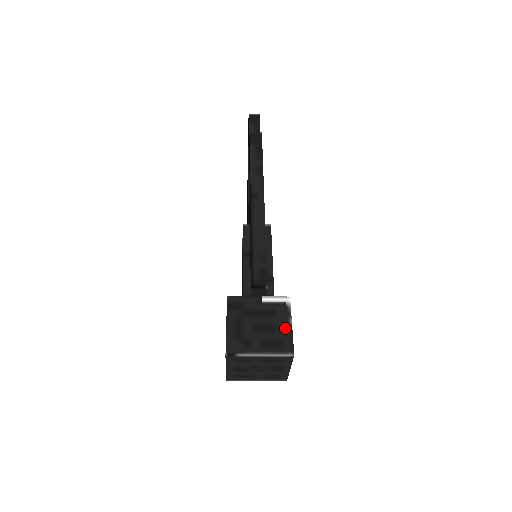
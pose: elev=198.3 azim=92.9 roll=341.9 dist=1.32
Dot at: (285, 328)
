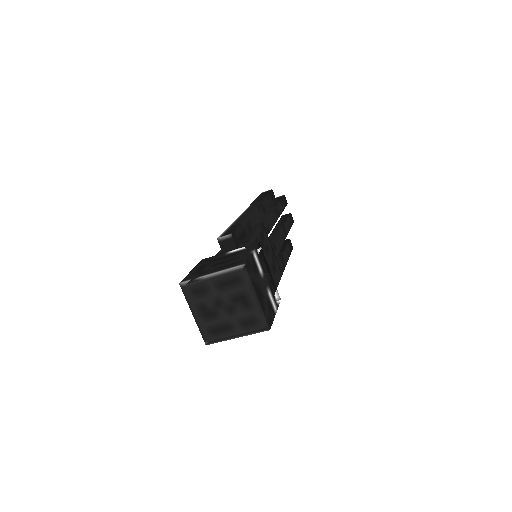
Dot at: (244, 256)
